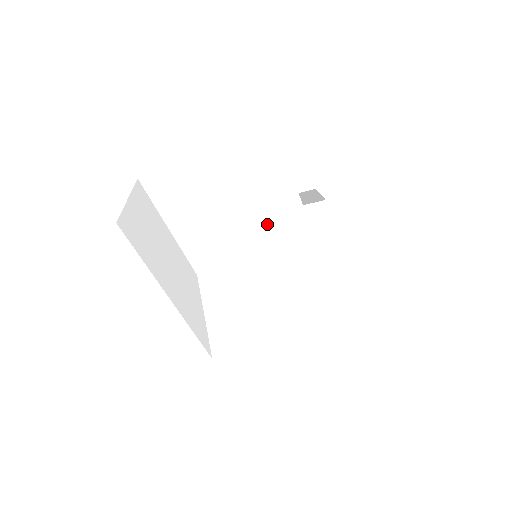
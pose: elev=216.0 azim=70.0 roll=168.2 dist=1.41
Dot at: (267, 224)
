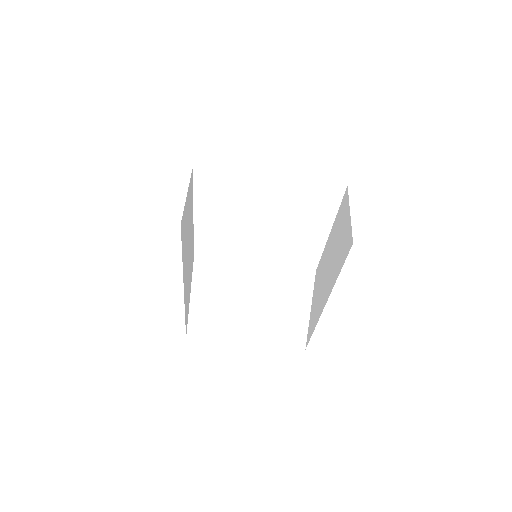
Dot at: (288, 240)
